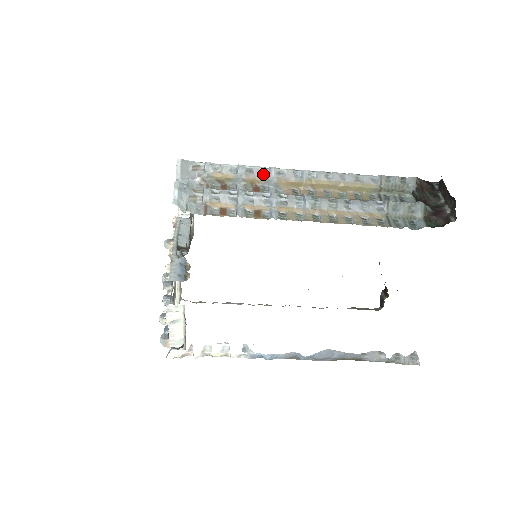
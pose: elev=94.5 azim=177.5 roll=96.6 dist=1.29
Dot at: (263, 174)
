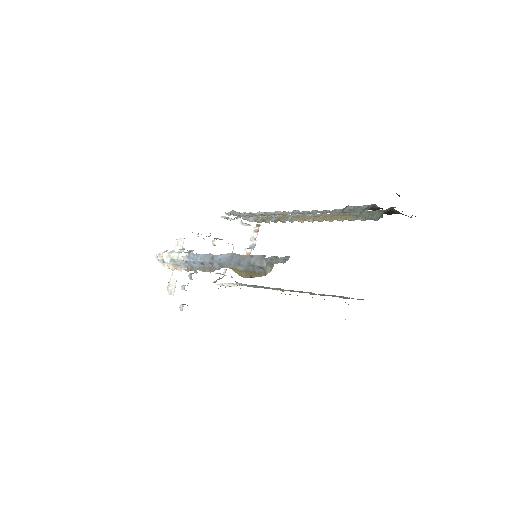
Dot at: (288, 216)
